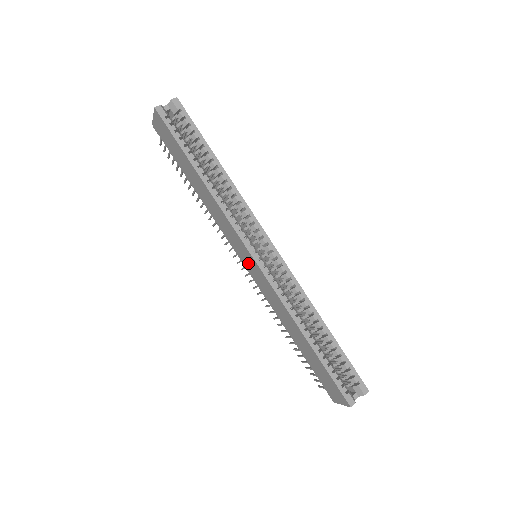
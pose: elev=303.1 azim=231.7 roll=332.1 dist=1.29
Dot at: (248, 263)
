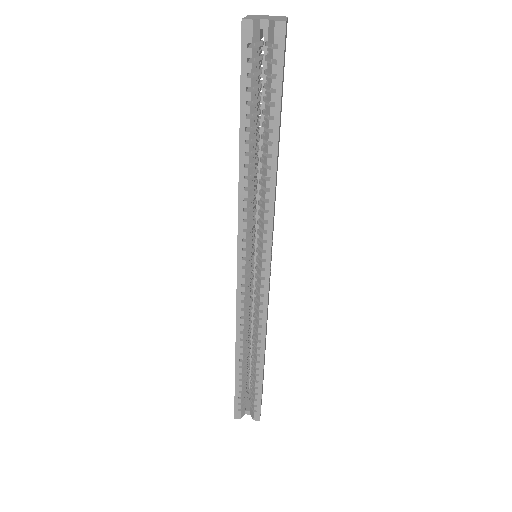
Dot at: occluded
